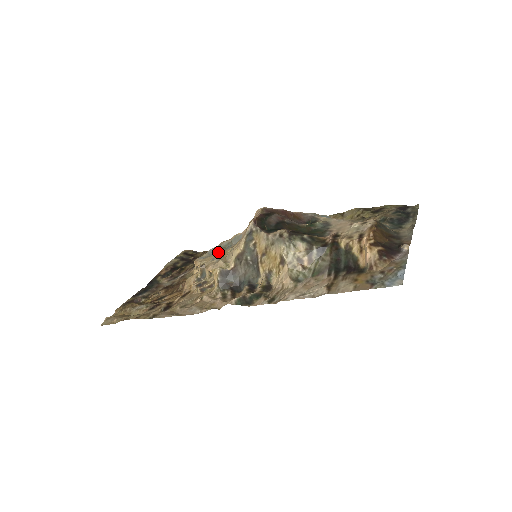
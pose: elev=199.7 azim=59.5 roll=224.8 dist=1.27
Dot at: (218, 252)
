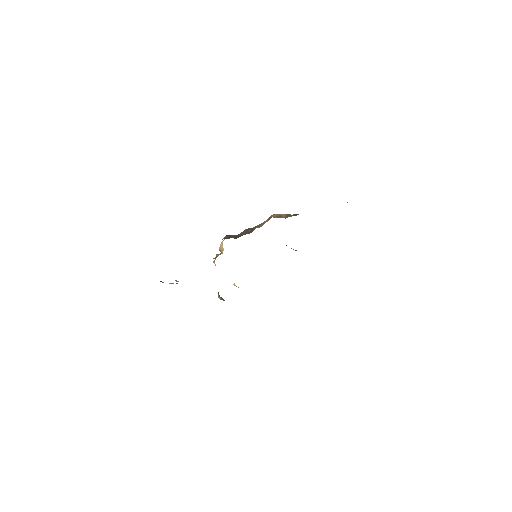
Dot at: occluded
